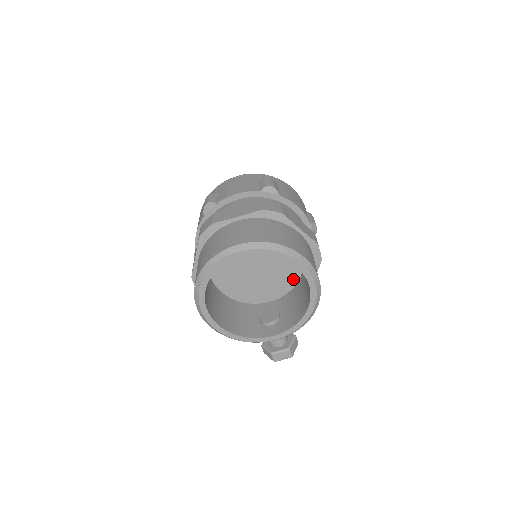
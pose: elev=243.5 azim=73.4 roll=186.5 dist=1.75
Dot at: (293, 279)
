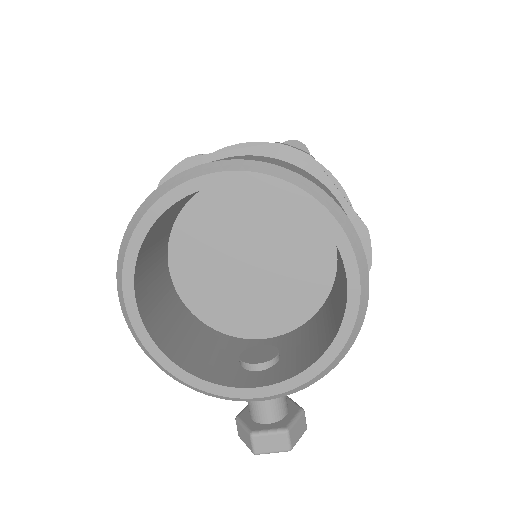
Dot at: (314, 299)
